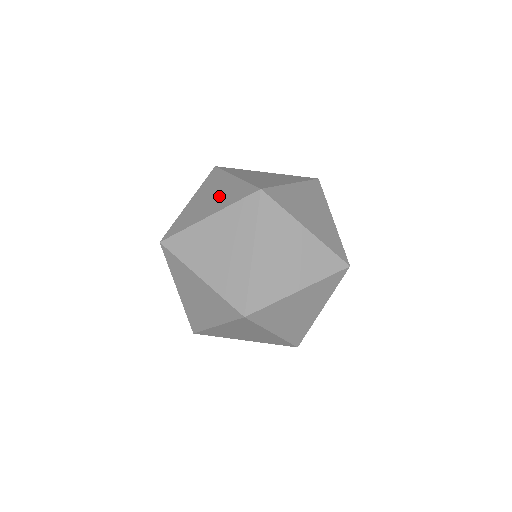
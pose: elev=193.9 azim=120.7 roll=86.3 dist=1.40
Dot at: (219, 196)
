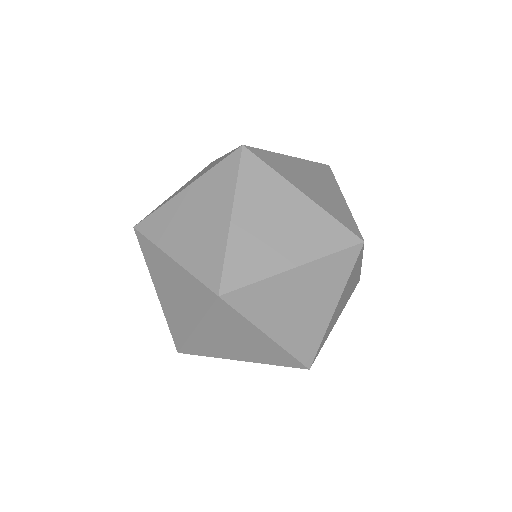
Dot at: (294, 228)
